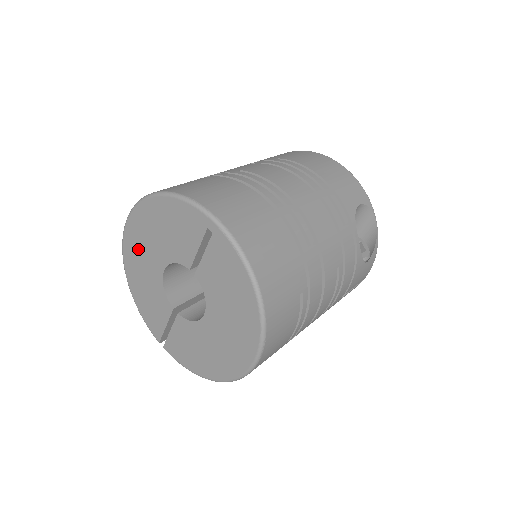
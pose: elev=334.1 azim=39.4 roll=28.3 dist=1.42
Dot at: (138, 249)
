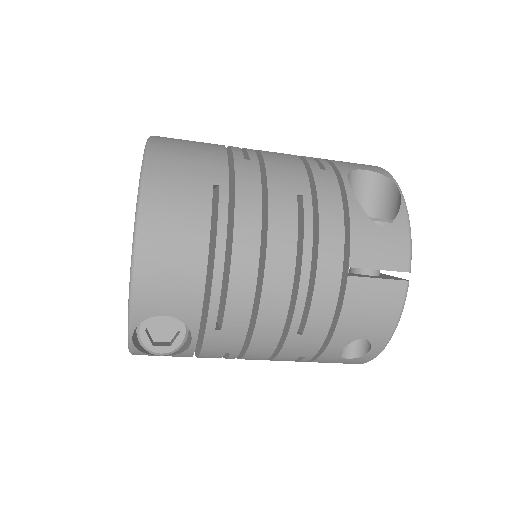
Dot at: occluded
